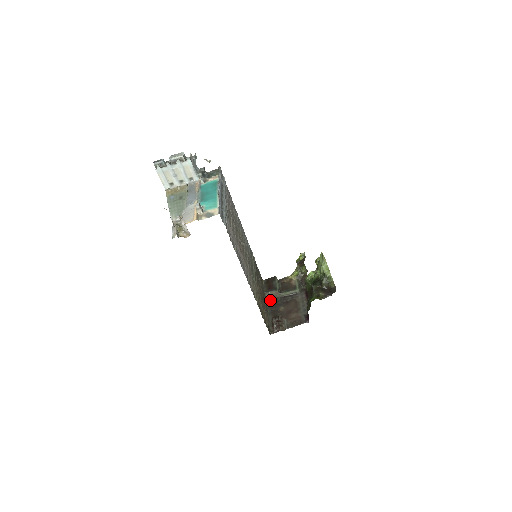
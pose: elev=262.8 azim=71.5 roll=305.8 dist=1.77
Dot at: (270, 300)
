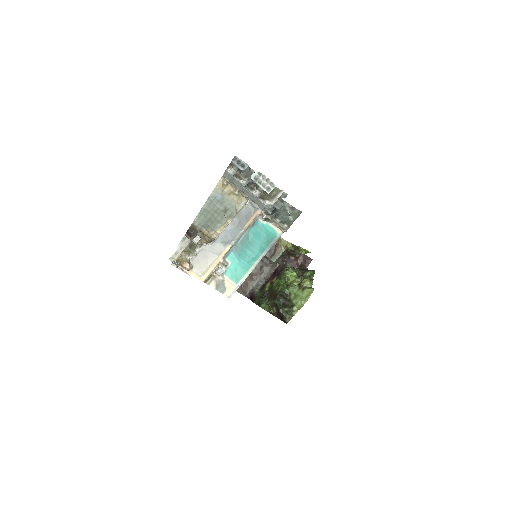
Dot at: occluded
